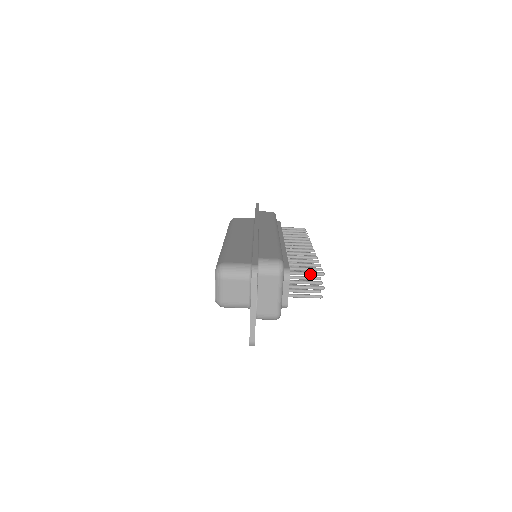
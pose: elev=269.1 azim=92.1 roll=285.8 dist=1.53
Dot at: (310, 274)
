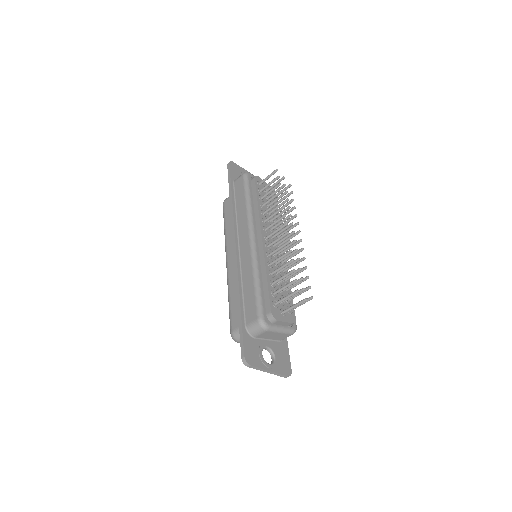
Dot at: (289, 297)
